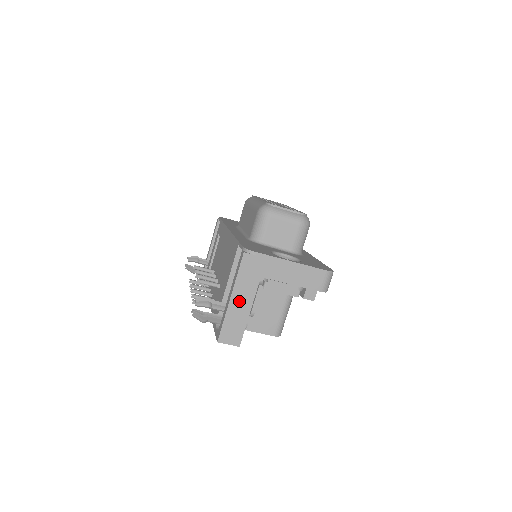
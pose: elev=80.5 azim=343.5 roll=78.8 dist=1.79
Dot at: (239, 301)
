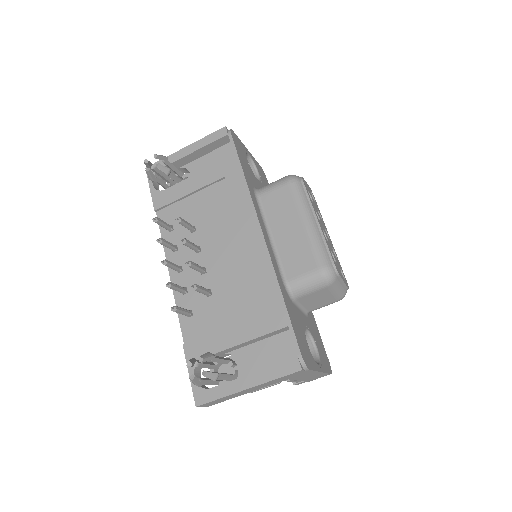
Dot at: (250, 390)
